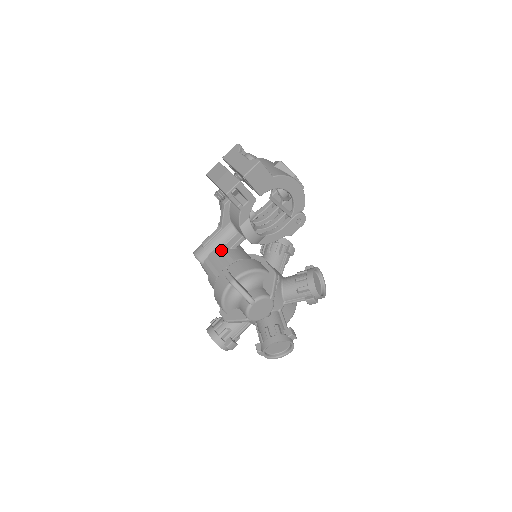
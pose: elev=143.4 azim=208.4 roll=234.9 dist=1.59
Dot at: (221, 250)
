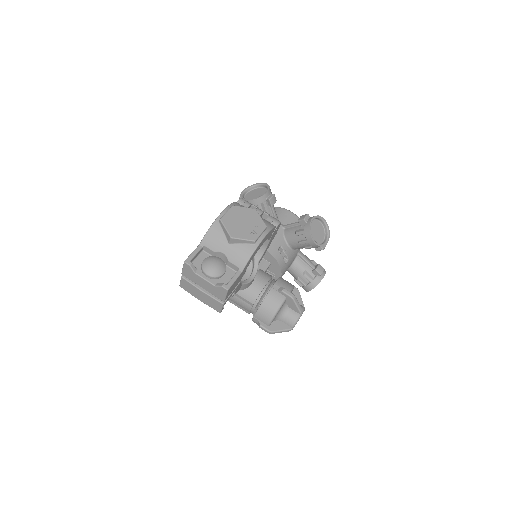
Dot at: (234, 294)
